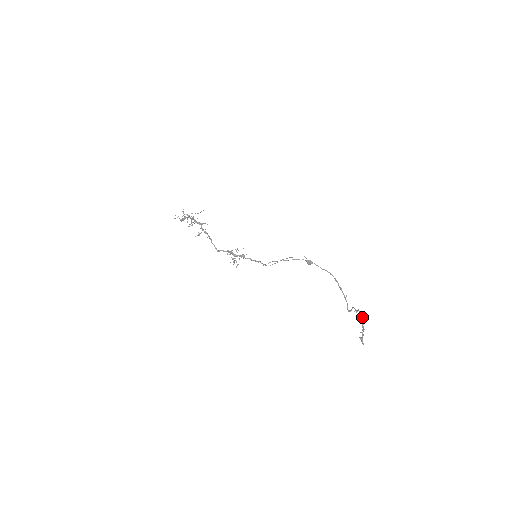
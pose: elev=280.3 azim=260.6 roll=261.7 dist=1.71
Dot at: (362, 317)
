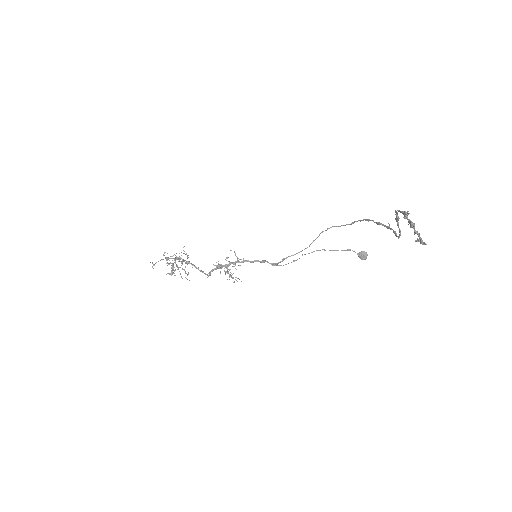
Dot at: (401, 212)
